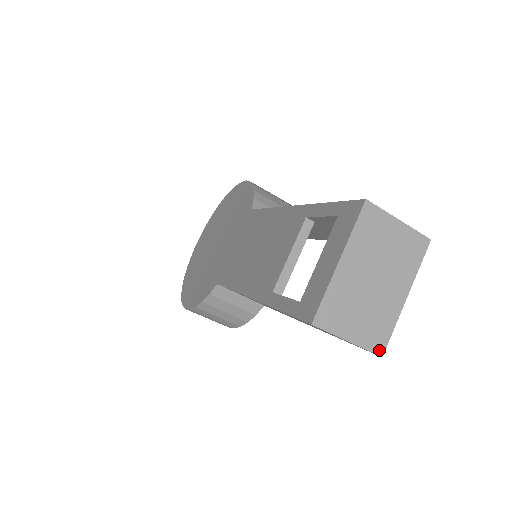
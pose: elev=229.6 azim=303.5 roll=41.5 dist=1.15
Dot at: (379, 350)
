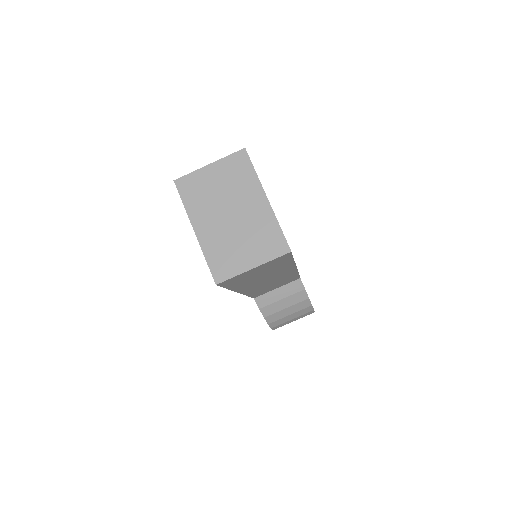
Dot at: (283, 250)
